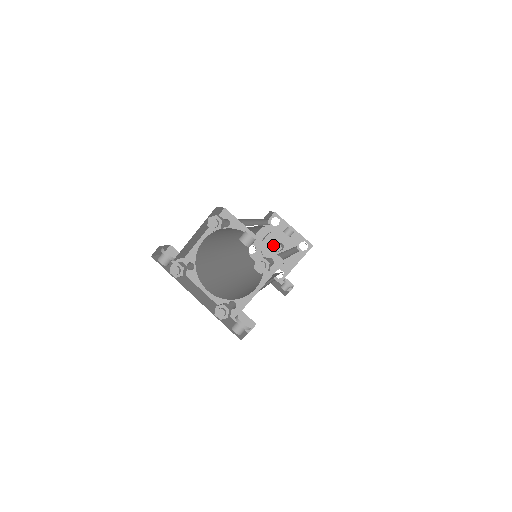
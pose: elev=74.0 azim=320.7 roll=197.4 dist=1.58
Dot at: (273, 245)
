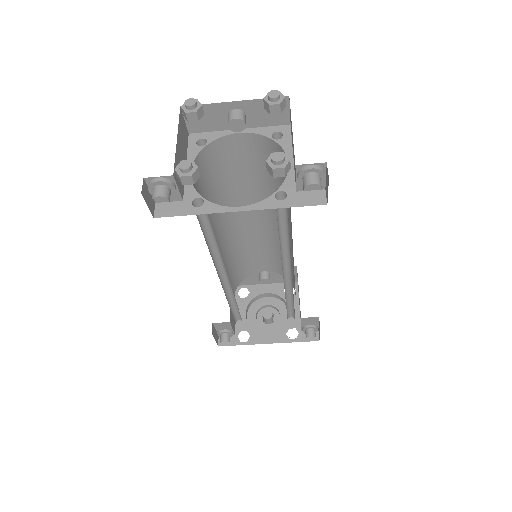
Dot at: (261, 321)
